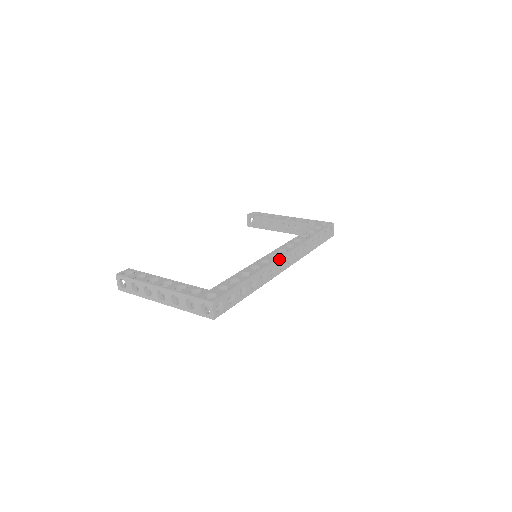
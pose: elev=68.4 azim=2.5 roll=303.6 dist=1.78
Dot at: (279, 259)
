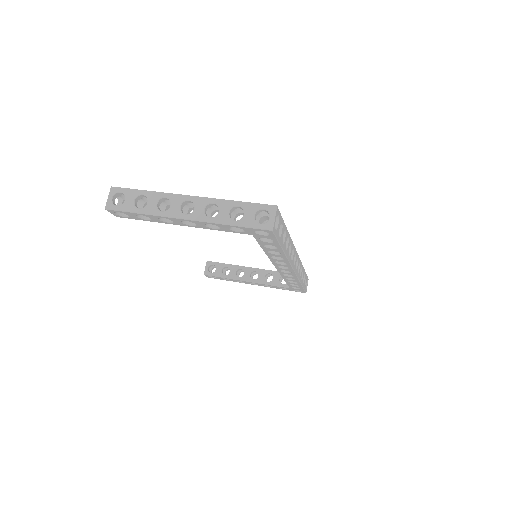
Dot at: (295, 250)
